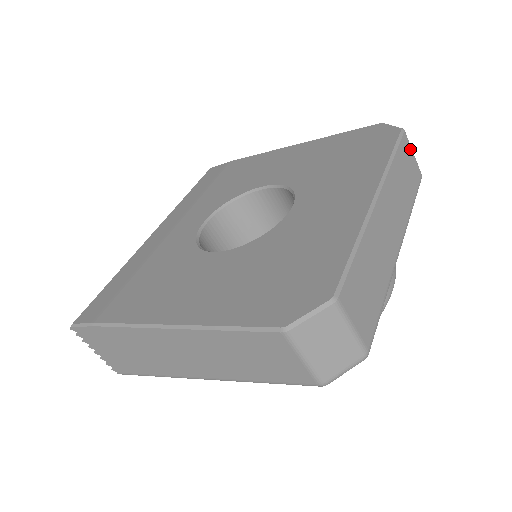
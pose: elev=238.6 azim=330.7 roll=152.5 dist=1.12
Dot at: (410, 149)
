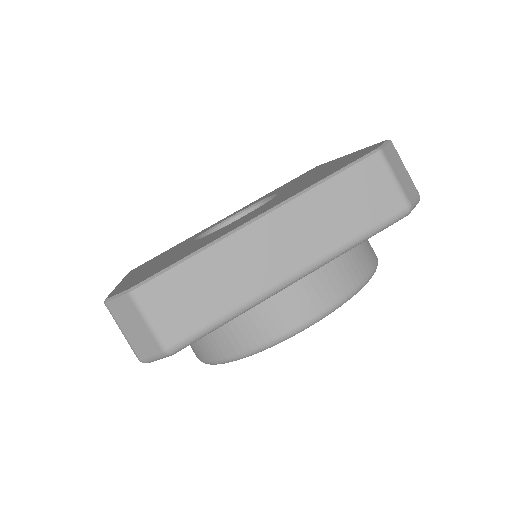
Dot at: (385, 173)
